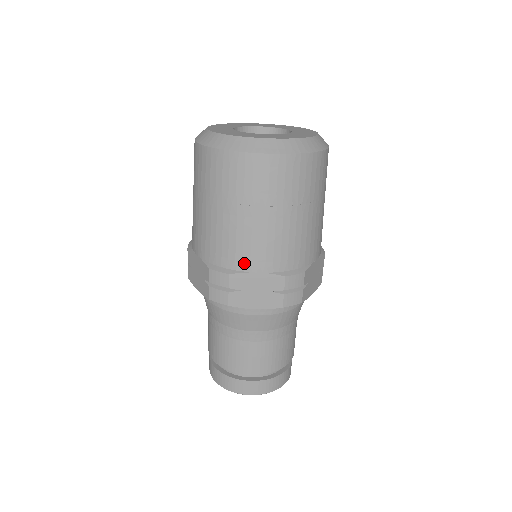
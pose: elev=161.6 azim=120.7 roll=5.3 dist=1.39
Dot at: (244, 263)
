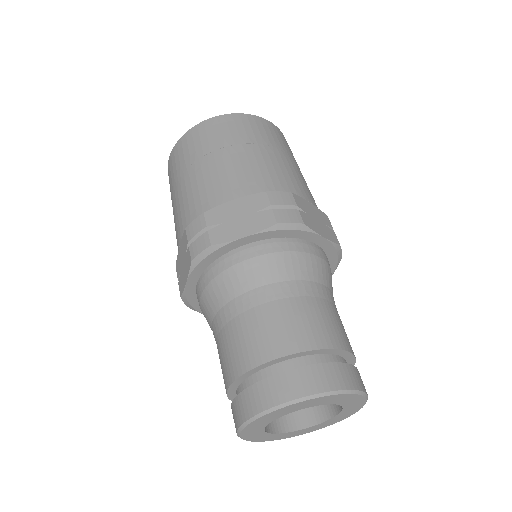
Dot at: (217, 198)
